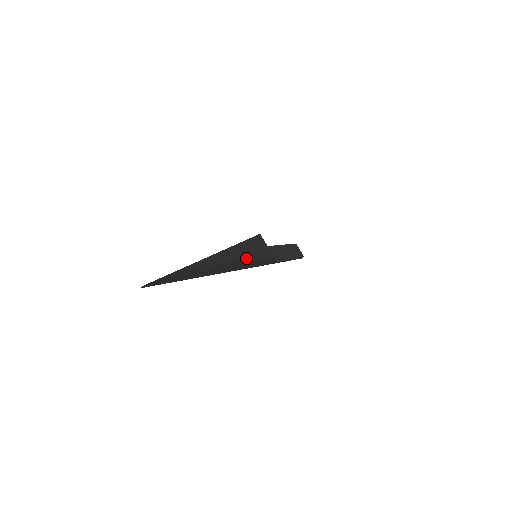
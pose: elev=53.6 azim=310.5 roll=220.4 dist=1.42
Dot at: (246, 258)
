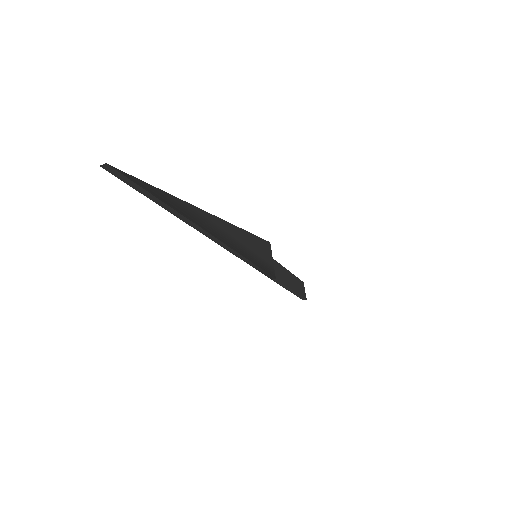
Dot at: (244, 247)
